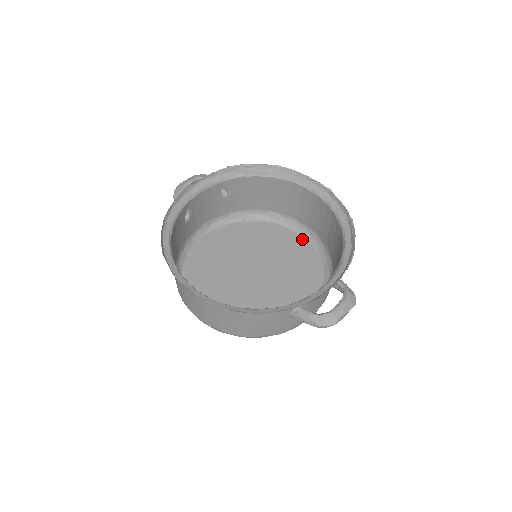
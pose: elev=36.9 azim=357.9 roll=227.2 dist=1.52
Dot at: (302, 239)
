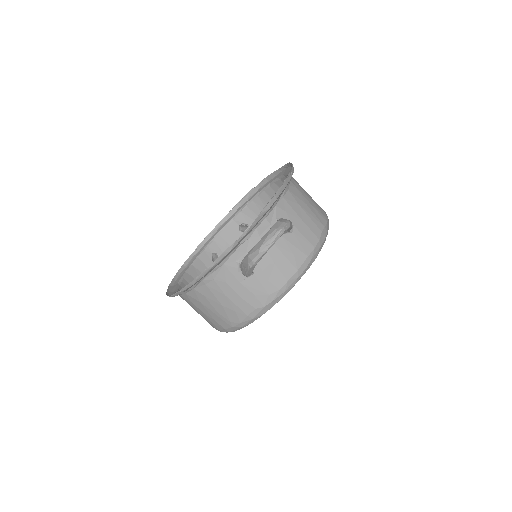
Dot at: occluded
